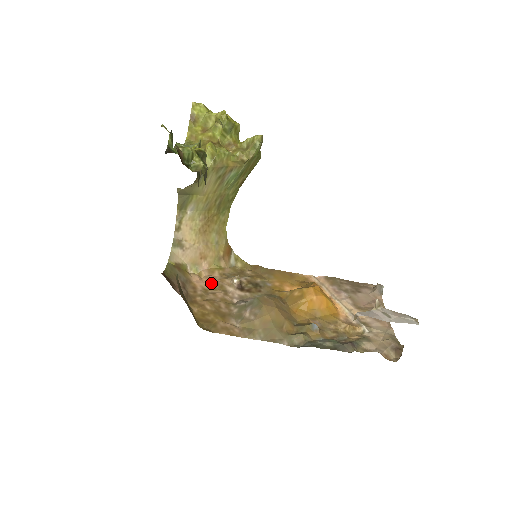
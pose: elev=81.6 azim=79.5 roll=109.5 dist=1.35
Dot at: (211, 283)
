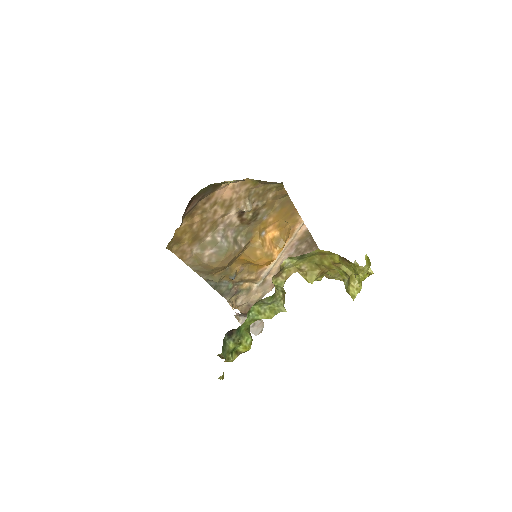
Dot at: (228, 198)
